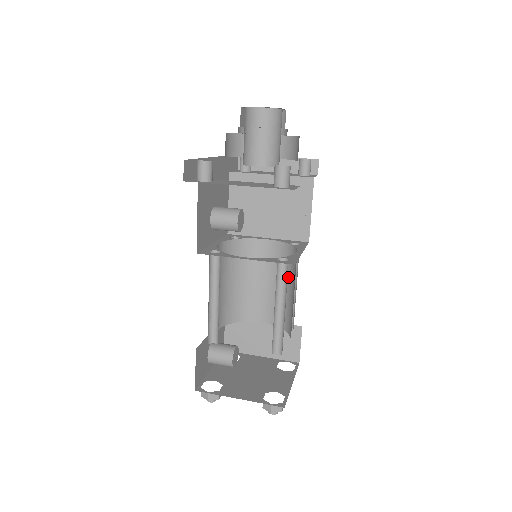
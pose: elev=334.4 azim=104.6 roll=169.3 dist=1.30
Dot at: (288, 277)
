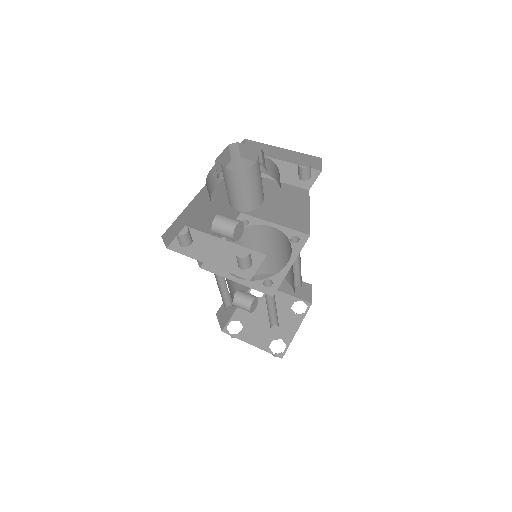
Dot at: occluded
